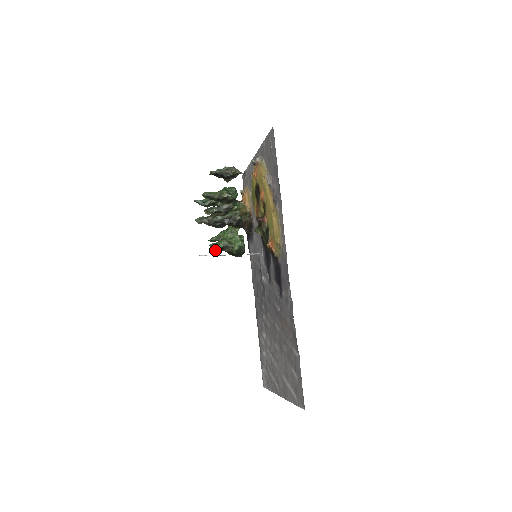
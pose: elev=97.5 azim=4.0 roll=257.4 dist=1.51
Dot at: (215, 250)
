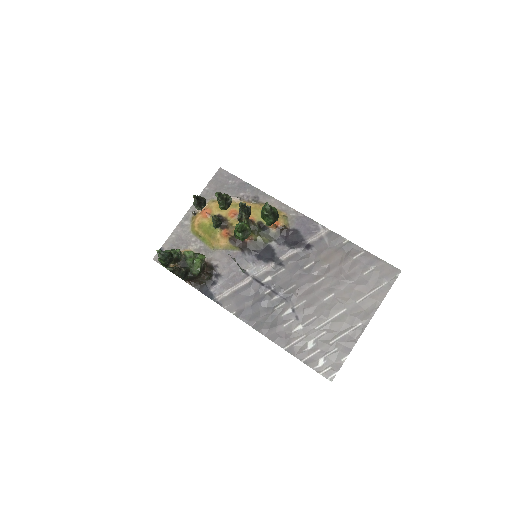
Dot at: (270, 208)
